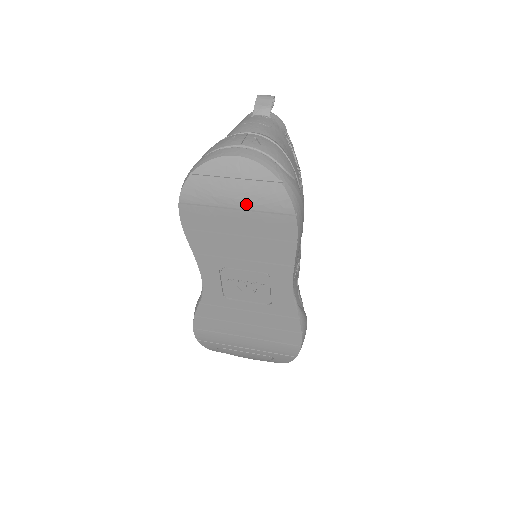
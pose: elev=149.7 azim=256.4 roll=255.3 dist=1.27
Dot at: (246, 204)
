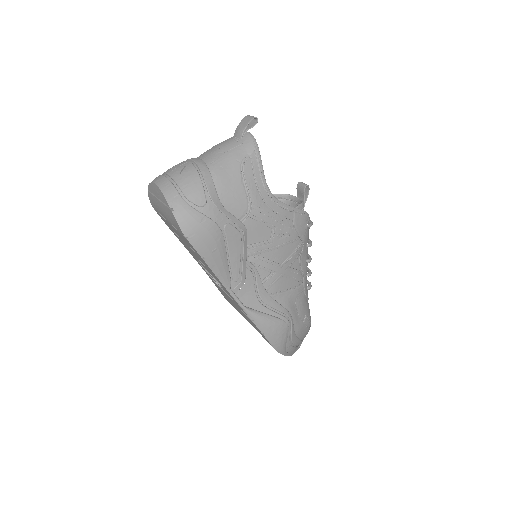
Dot at: (169, 220)
